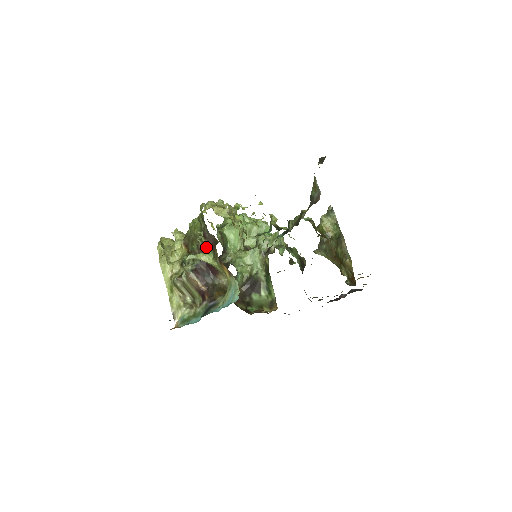
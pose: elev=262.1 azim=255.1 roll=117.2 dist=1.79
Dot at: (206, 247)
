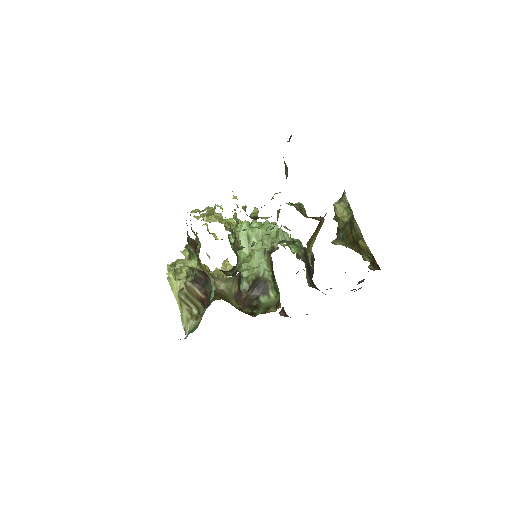
Dot at: (191, 253)
